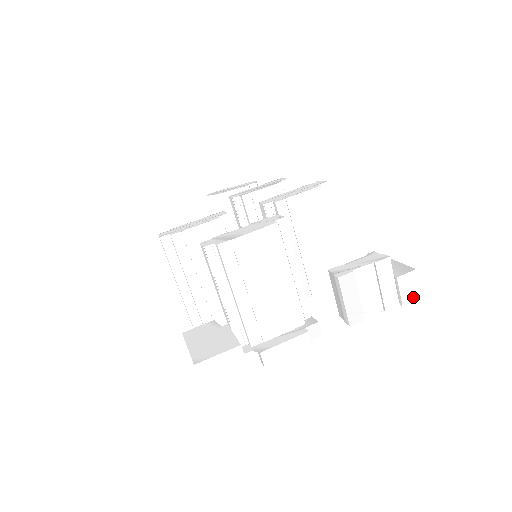
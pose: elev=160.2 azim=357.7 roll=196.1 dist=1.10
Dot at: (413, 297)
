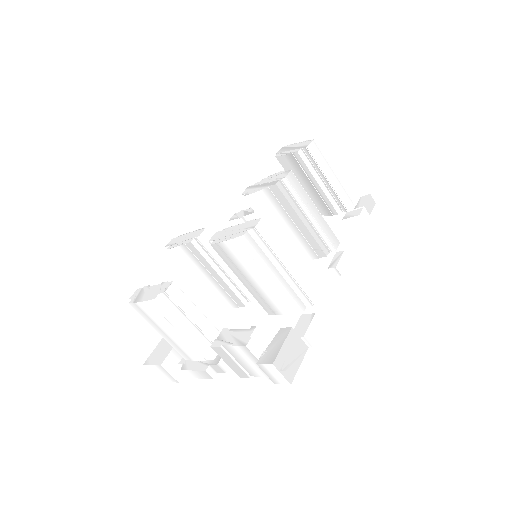
Dot at: (282, 381)
